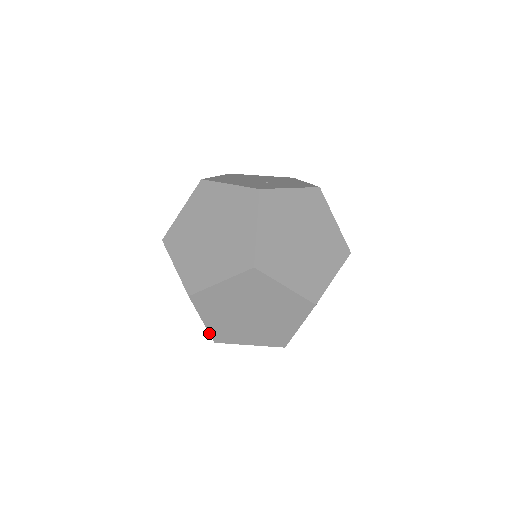
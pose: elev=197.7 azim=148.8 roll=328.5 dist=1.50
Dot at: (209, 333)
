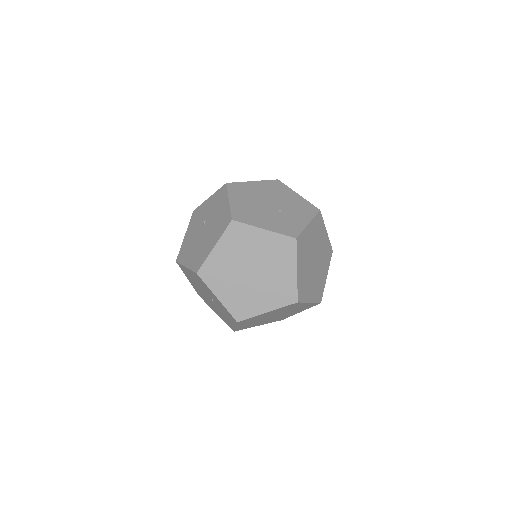
Dot at: occluded
